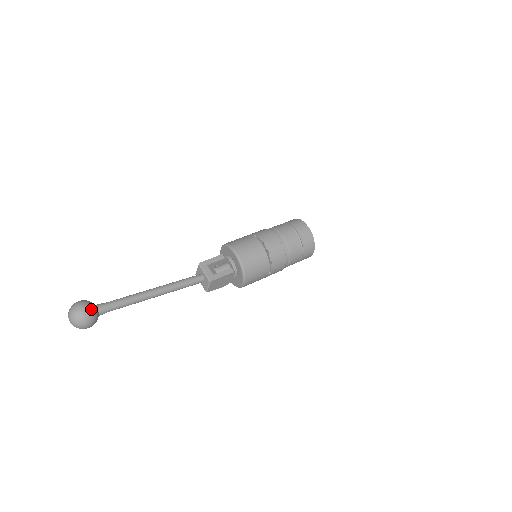
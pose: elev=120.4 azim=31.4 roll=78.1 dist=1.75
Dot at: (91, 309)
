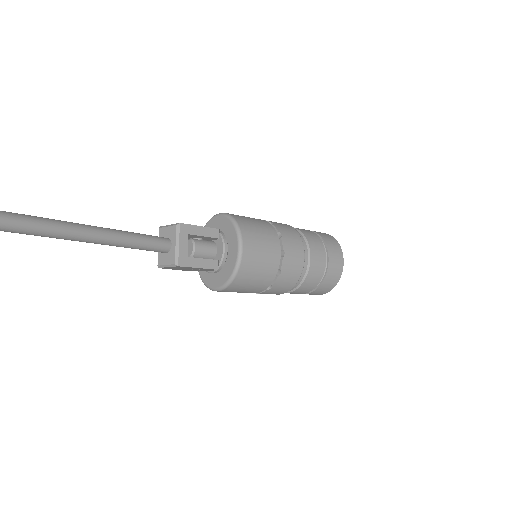
Dot at: out of frame
